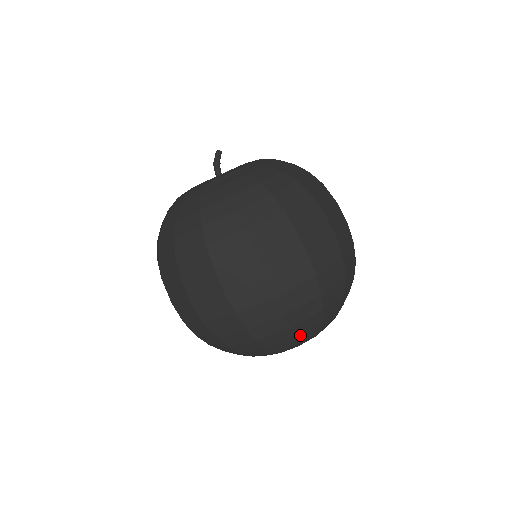
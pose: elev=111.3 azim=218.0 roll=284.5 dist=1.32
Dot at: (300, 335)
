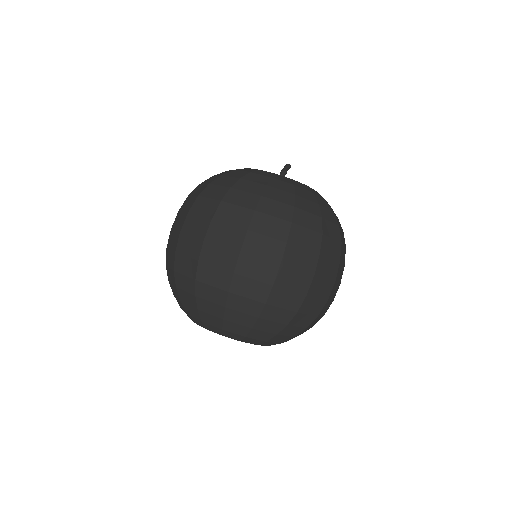
Dot at: (278, 336)
